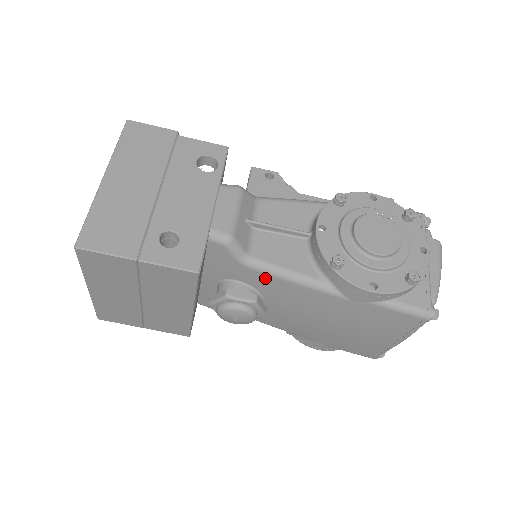
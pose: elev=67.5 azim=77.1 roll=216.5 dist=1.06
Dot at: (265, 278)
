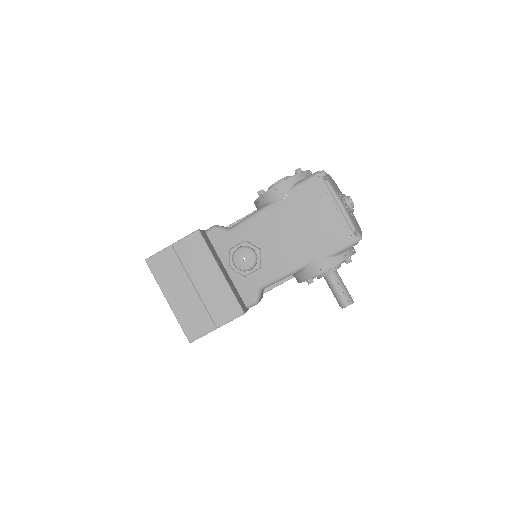
Dot at: (242, 229)
